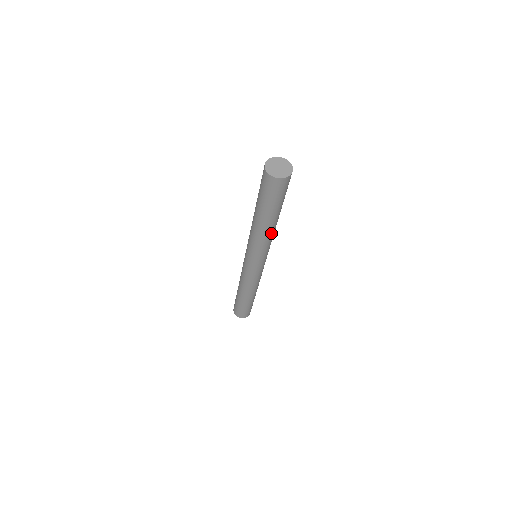
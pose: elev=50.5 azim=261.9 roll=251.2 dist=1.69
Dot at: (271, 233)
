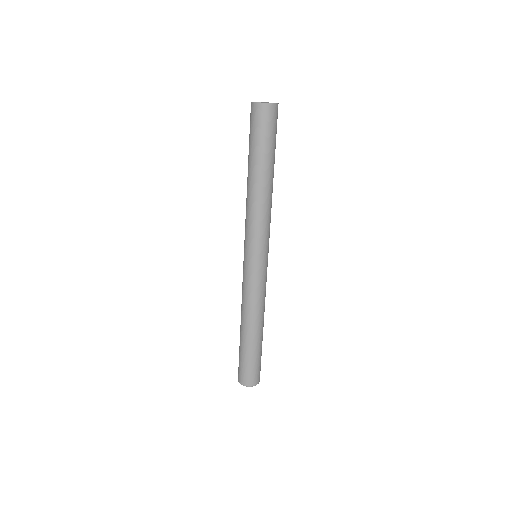
Dot at: (268, 199)
